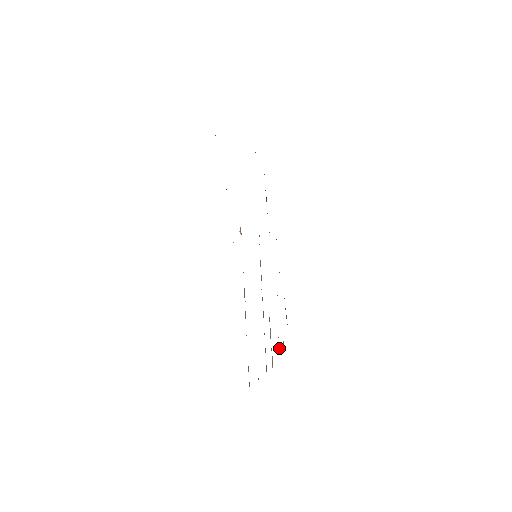
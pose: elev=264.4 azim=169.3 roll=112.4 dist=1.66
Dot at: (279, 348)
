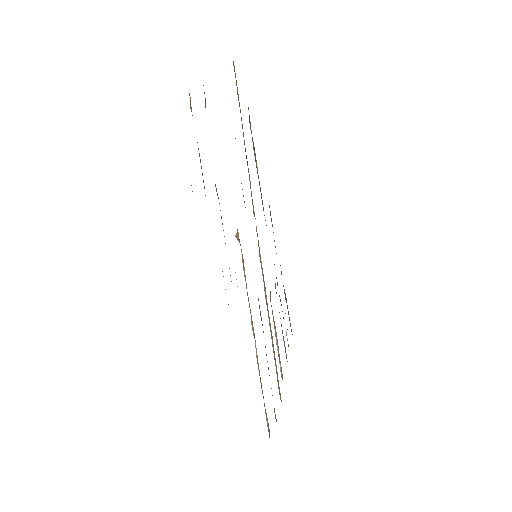
Dot at: (285, 348)
